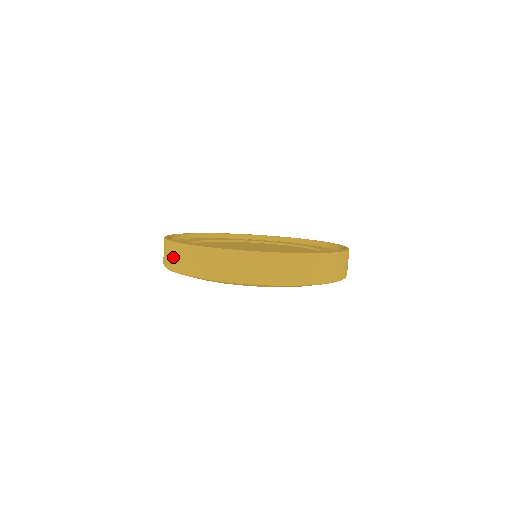
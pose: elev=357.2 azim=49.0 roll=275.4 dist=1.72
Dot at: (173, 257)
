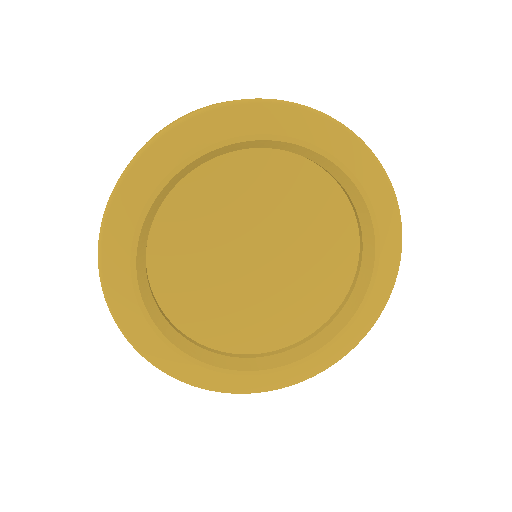
Dot at: occluded
